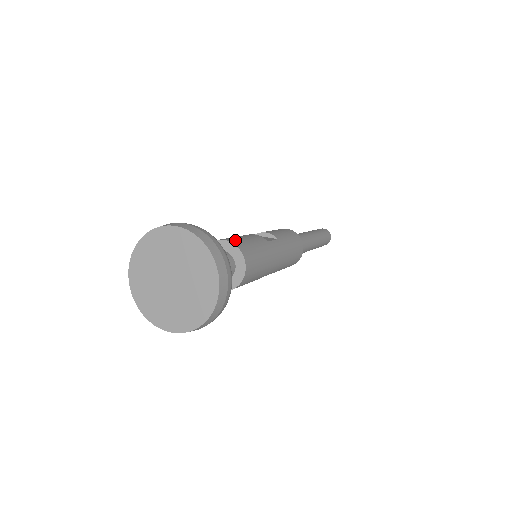
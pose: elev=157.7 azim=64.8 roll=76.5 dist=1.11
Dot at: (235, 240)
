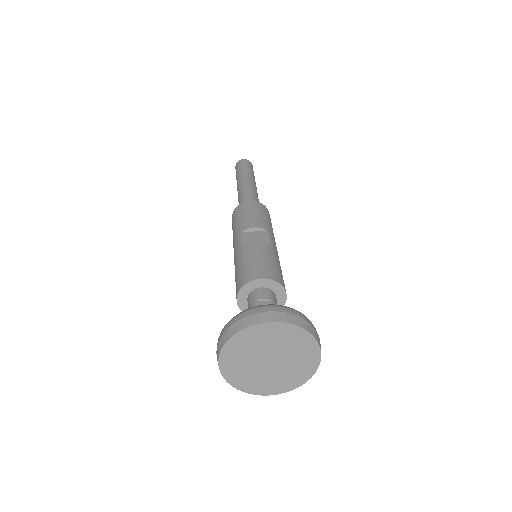
Dot at: (266, 272)
